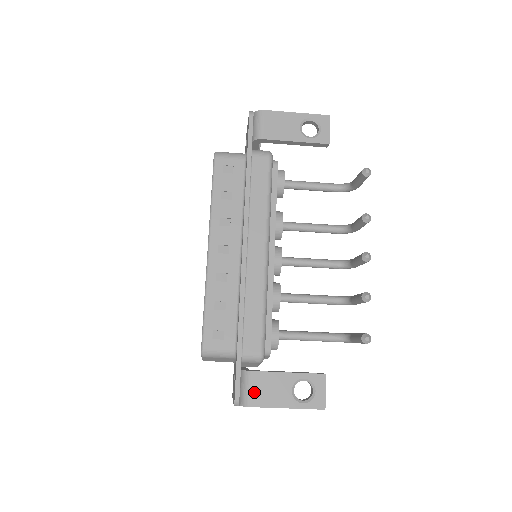
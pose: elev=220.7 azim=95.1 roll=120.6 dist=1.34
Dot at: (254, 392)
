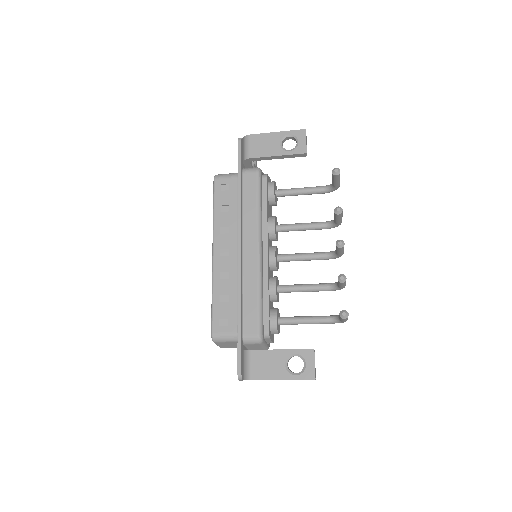
Dot at: (253, 367)
